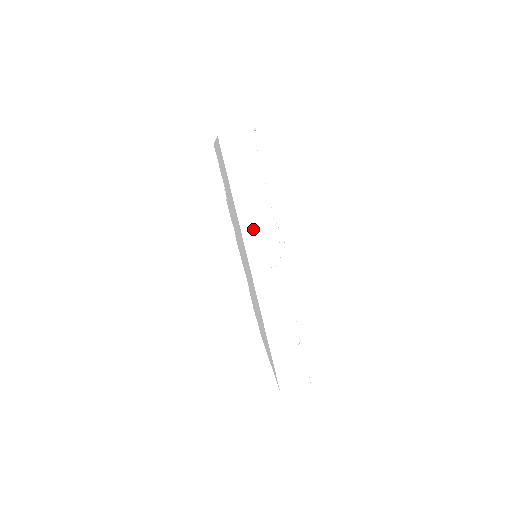
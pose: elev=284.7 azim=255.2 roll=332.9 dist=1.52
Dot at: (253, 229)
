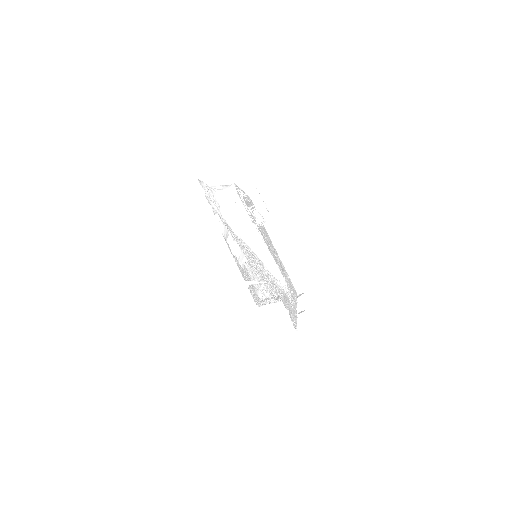
Dot at: occluded
